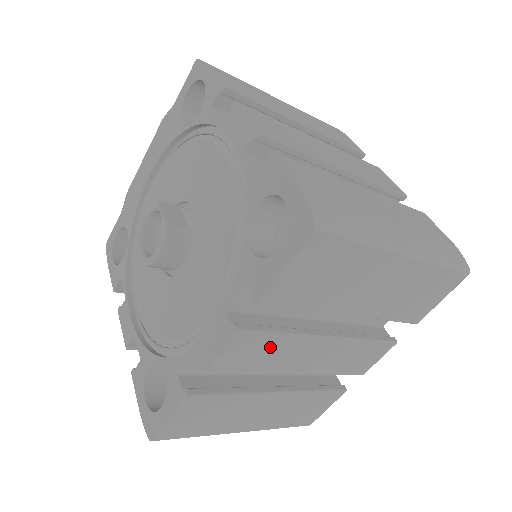
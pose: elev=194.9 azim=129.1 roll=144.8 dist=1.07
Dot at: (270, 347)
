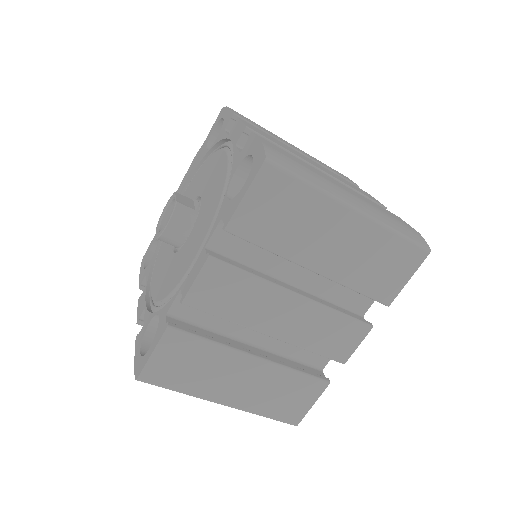
Dot at: (241, 288)
